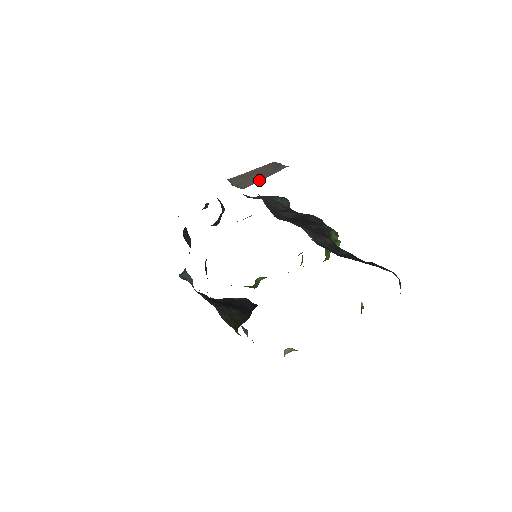
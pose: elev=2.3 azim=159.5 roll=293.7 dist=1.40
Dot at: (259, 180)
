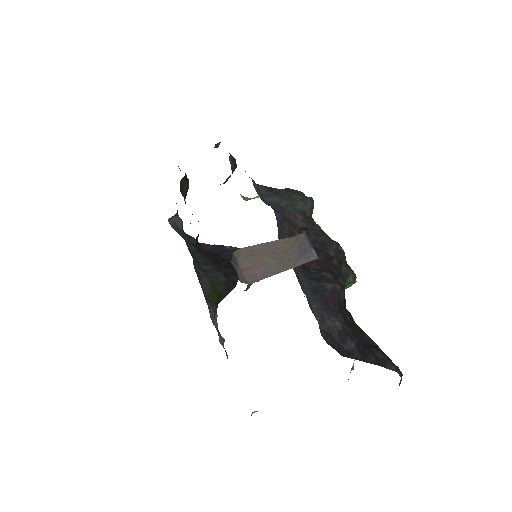
Dot at: (273, 273)
